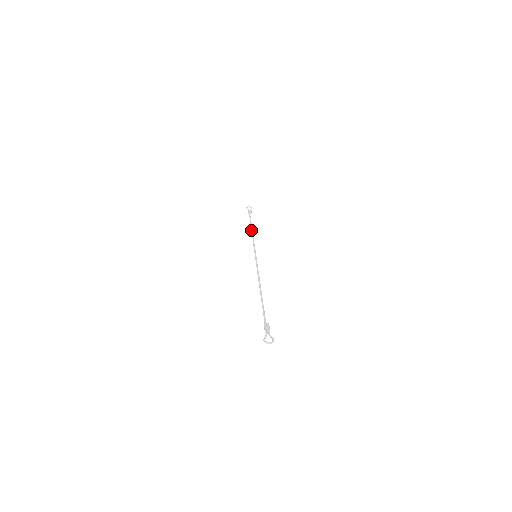
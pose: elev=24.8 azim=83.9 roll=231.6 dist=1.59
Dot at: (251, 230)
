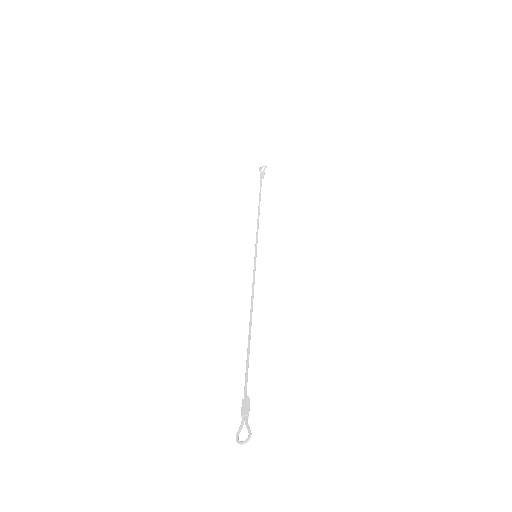
Dot at: occluded
